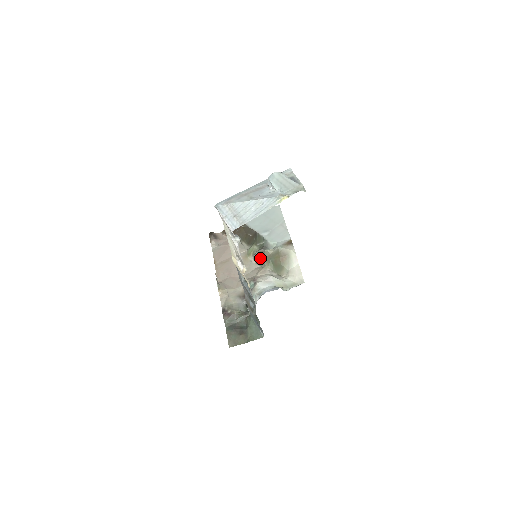
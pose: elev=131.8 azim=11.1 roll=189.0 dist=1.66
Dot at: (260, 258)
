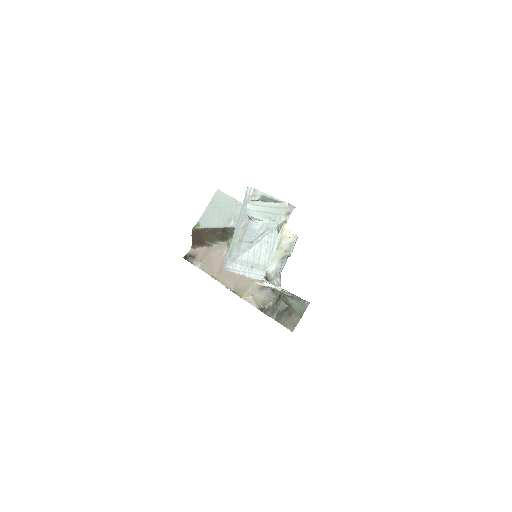
Dot at: occluded
